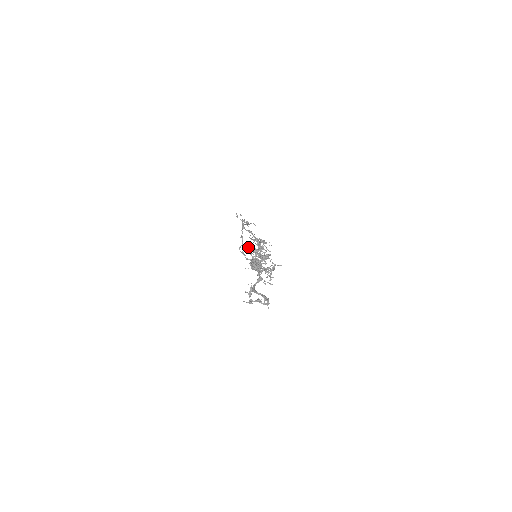
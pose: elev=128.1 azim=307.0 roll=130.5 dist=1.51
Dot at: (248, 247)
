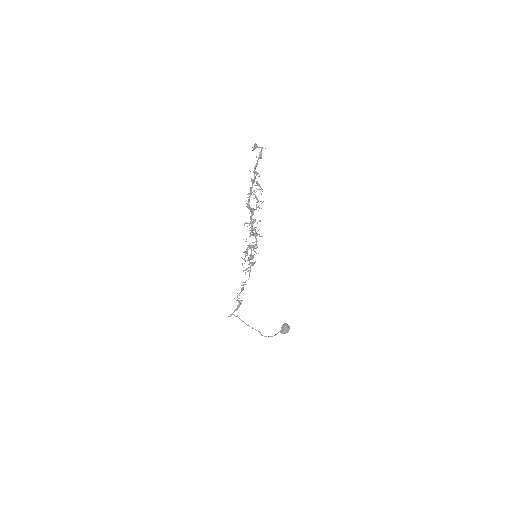
Dot at: (244, 252)
